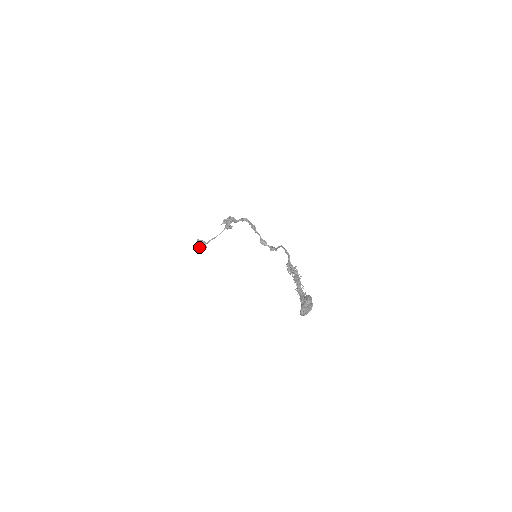
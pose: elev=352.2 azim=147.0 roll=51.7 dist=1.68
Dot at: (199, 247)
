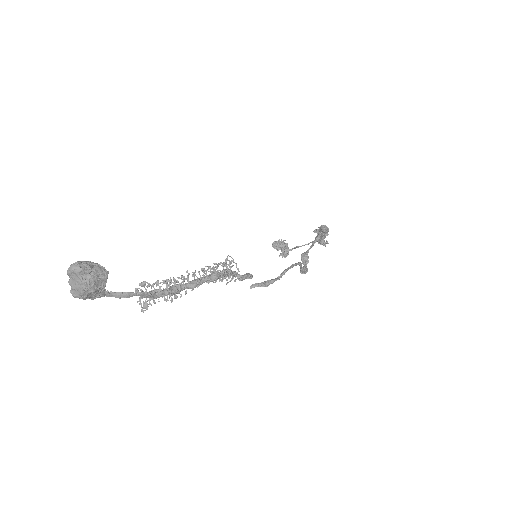
Dot at: (276, 249)
